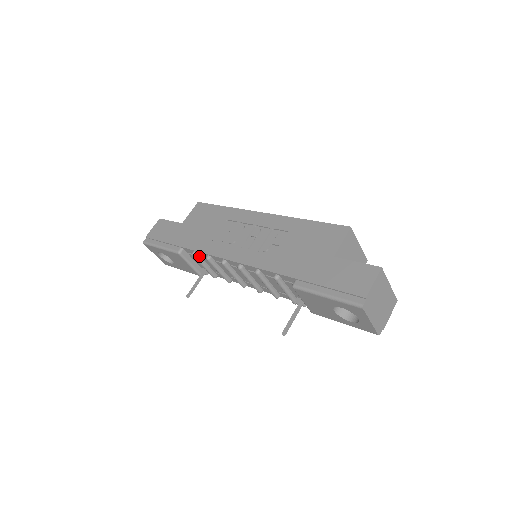
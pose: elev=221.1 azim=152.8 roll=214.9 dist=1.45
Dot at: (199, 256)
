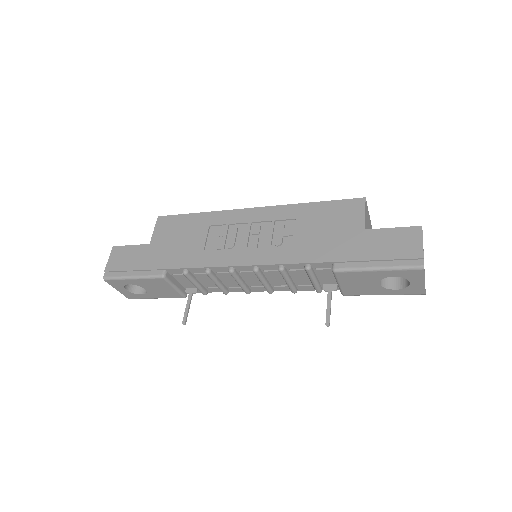
Dot at: (190, 273)
